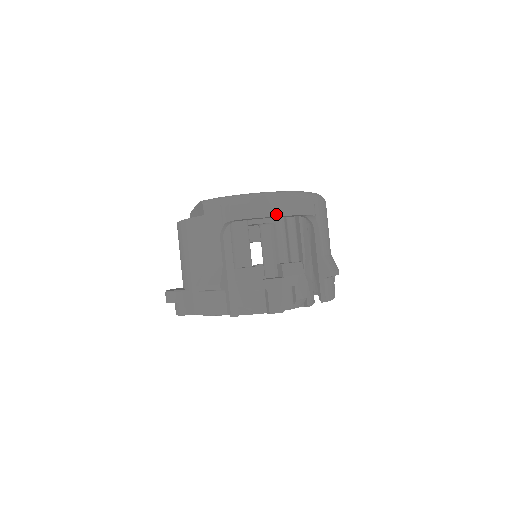
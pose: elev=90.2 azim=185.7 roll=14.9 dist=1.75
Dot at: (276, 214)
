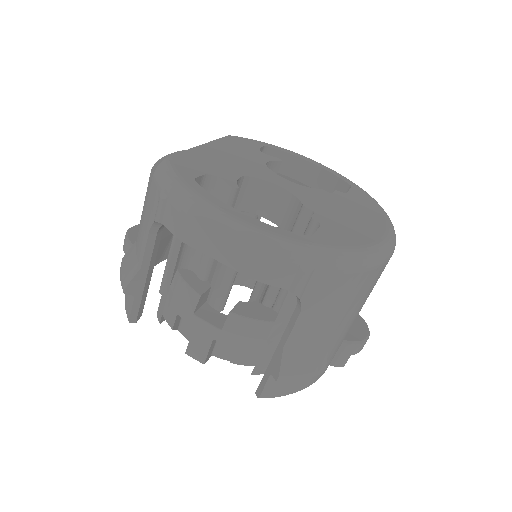
Dot at: (223, 259)
